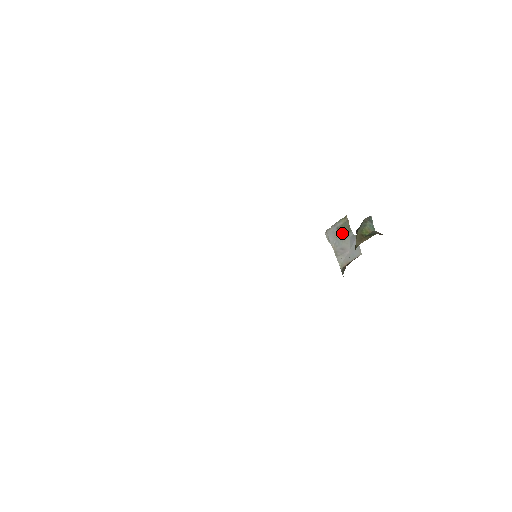
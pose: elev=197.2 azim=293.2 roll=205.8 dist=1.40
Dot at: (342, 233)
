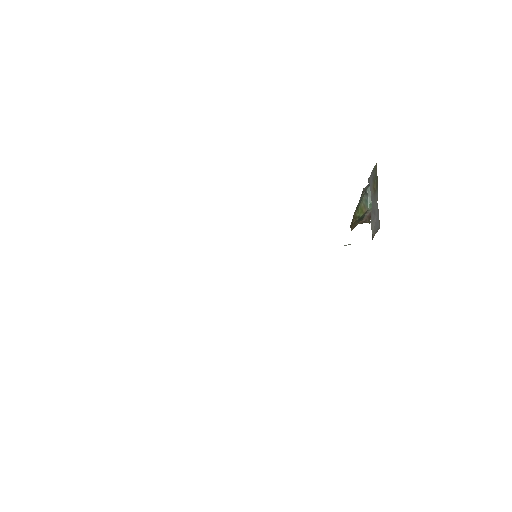
Dot at: (374, 189)
